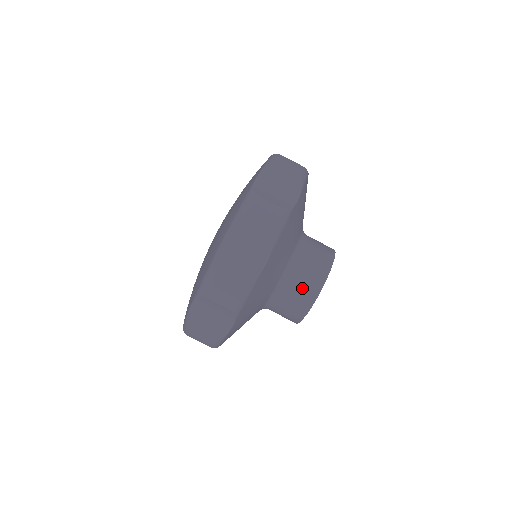
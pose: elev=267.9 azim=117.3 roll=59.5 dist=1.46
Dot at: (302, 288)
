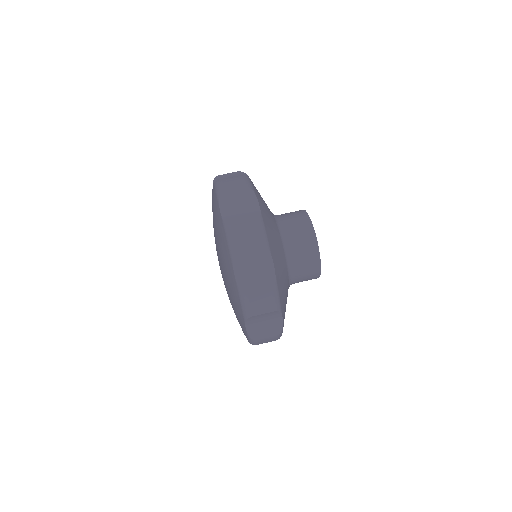
Dot at: (292, 215)
